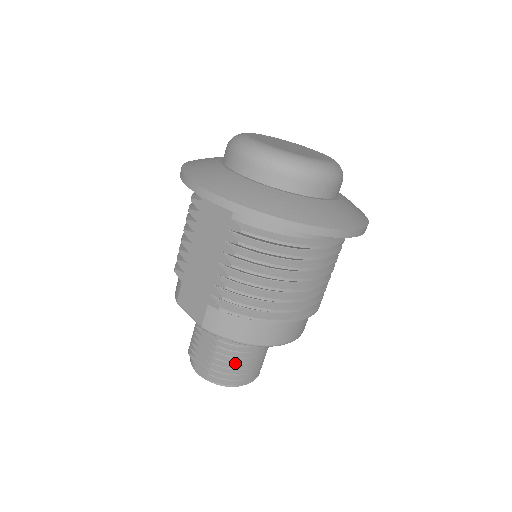
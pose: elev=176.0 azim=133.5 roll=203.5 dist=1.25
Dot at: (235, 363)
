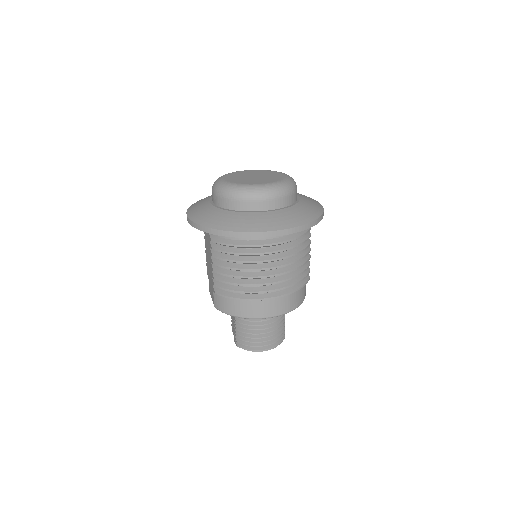
Dot at: (249, 333)
